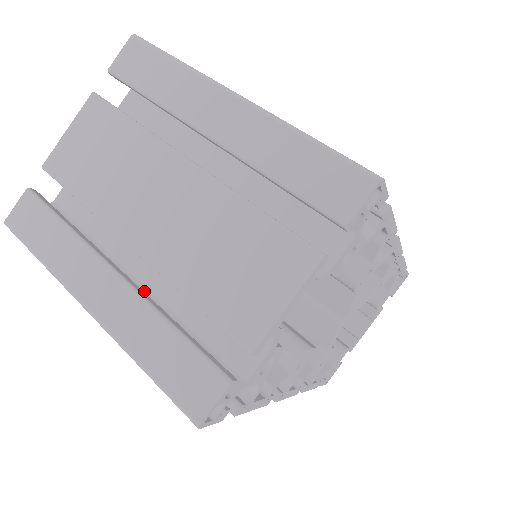
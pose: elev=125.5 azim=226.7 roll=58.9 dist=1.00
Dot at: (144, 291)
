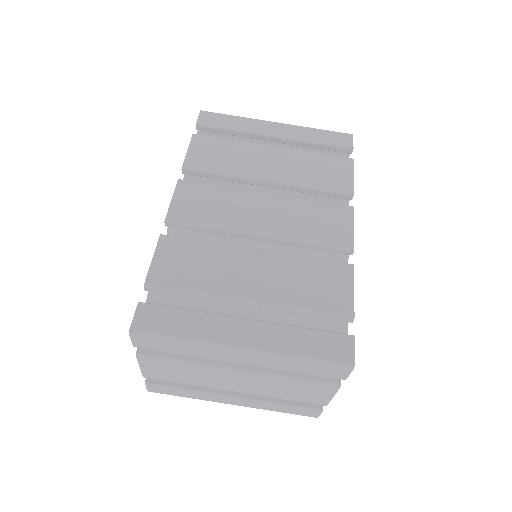
Dot at: occluded
